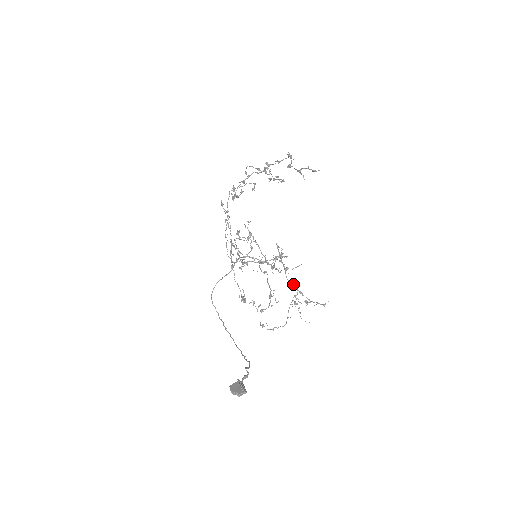
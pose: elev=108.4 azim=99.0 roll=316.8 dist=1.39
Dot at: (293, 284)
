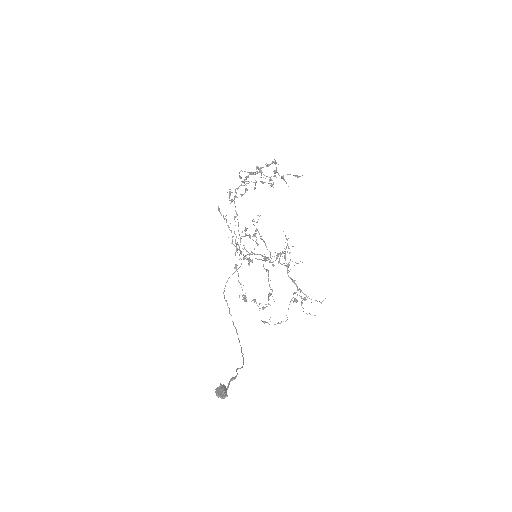
Dot at: (293, 281)
